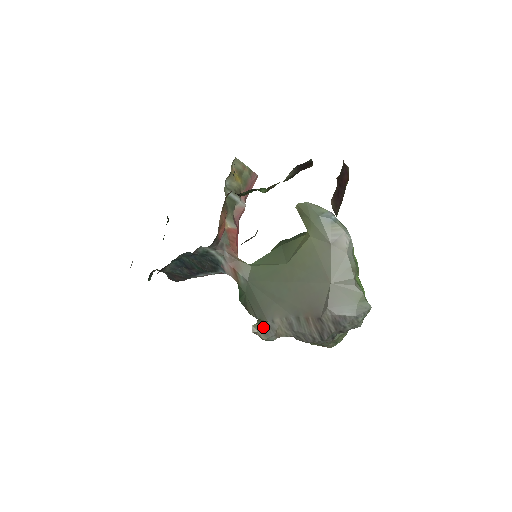
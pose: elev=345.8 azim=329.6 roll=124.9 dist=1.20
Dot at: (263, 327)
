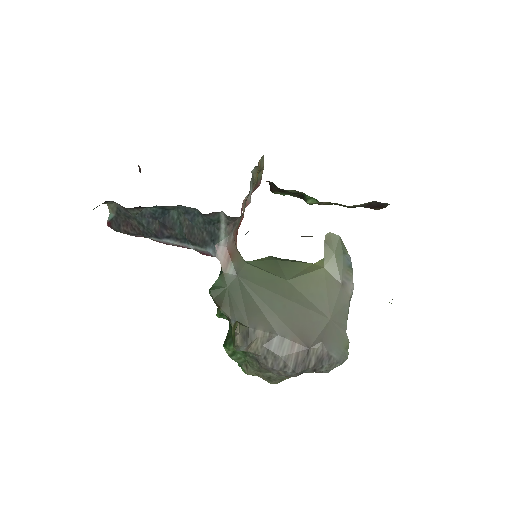
Dot at: (244, 331)
